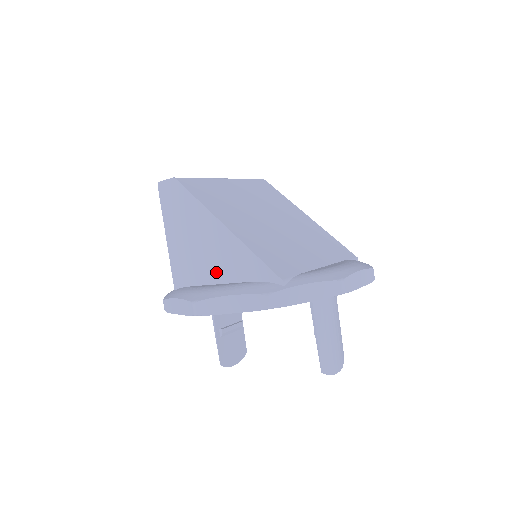
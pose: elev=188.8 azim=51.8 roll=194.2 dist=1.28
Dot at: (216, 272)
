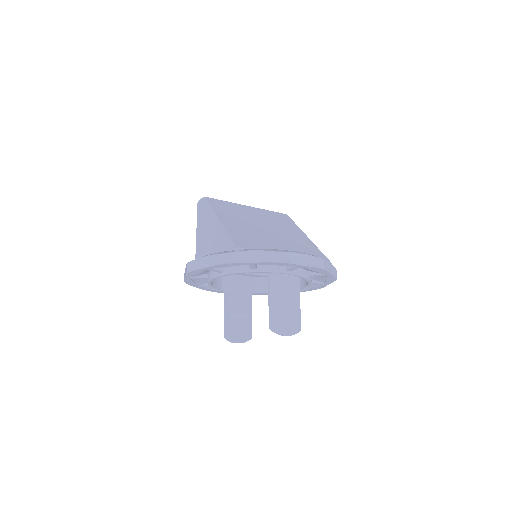
Dot at: (212, 252)
